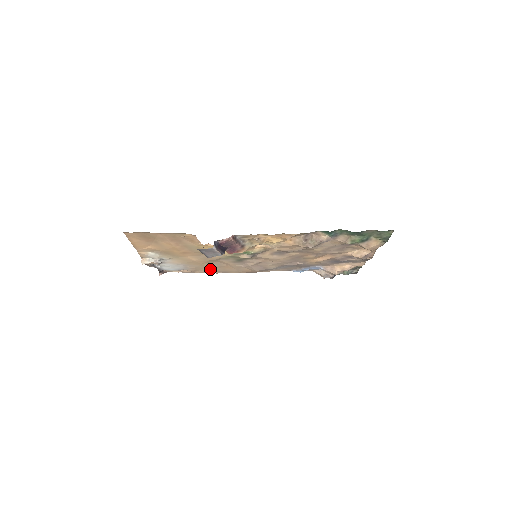
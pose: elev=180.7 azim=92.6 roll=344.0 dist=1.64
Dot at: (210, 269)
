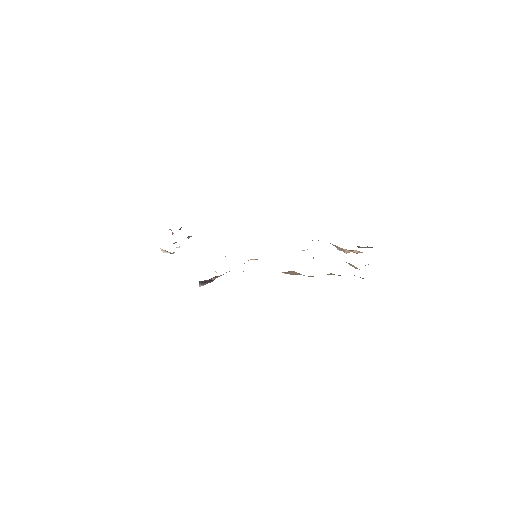
Dot at: occluded
